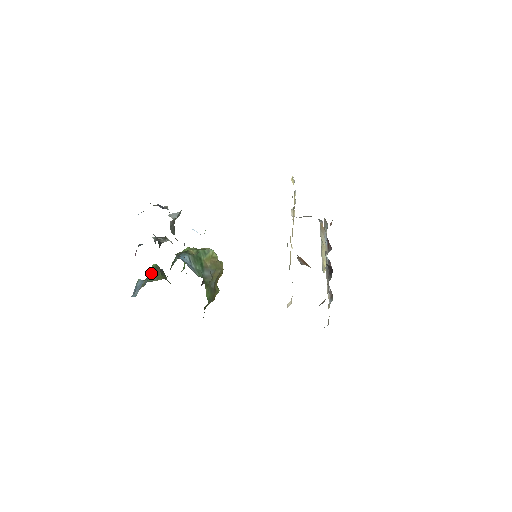
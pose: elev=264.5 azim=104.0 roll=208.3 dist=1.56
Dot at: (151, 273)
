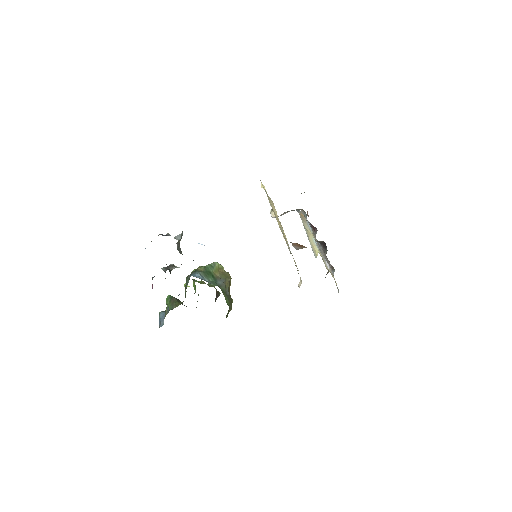
Dot at: (168, 304)
